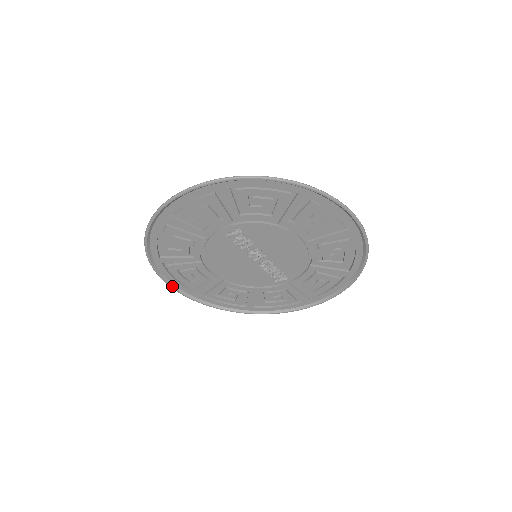
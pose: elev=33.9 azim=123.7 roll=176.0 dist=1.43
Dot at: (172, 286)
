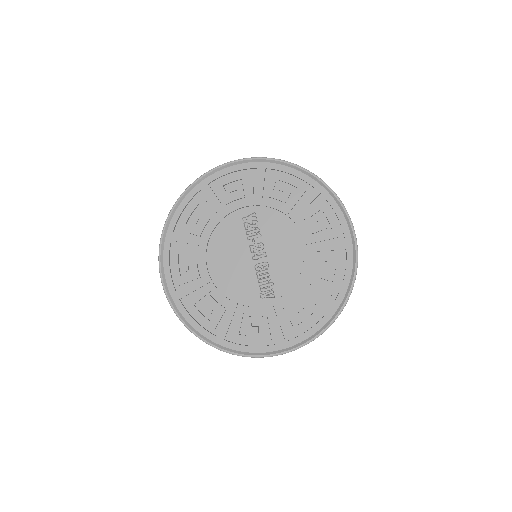
Dot at: (162, 275)
